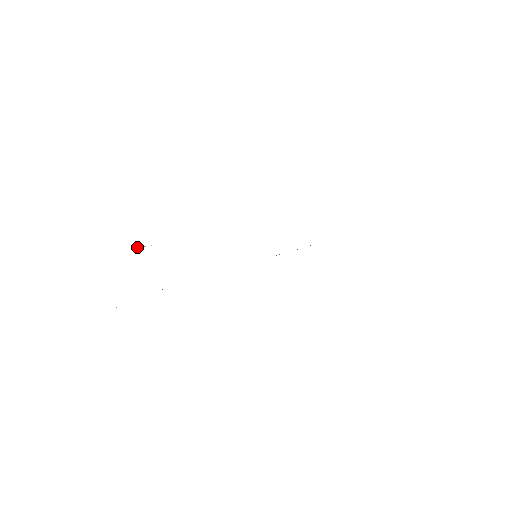
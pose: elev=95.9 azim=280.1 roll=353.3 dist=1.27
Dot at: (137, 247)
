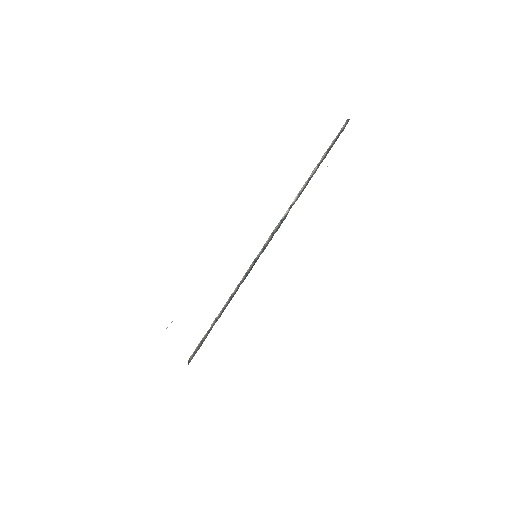
Dot at: (166, 328)
